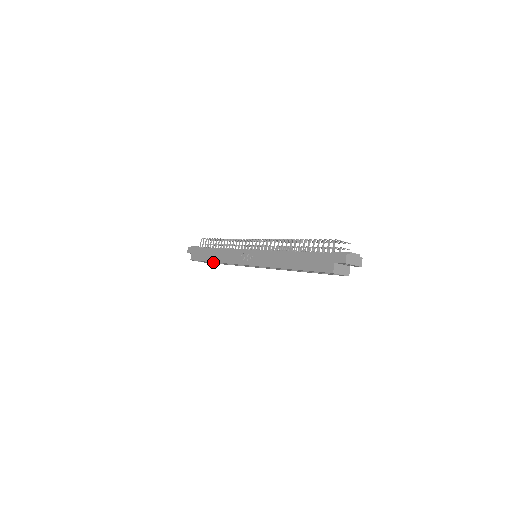
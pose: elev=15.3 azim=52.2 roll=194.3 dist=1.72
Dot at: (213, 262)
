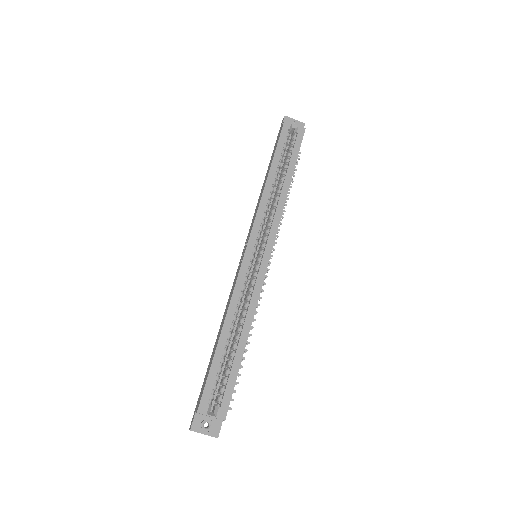
Dot at: (223, 340)
